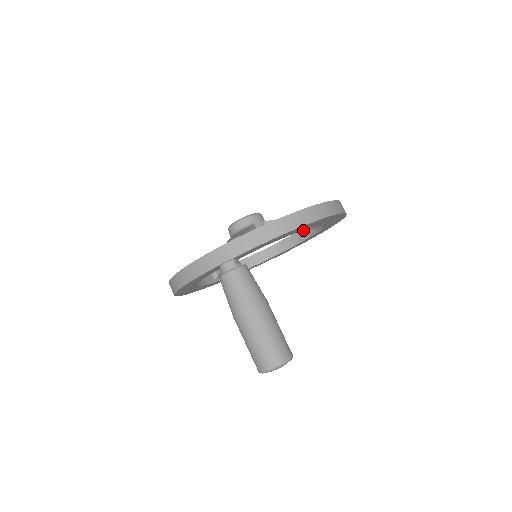
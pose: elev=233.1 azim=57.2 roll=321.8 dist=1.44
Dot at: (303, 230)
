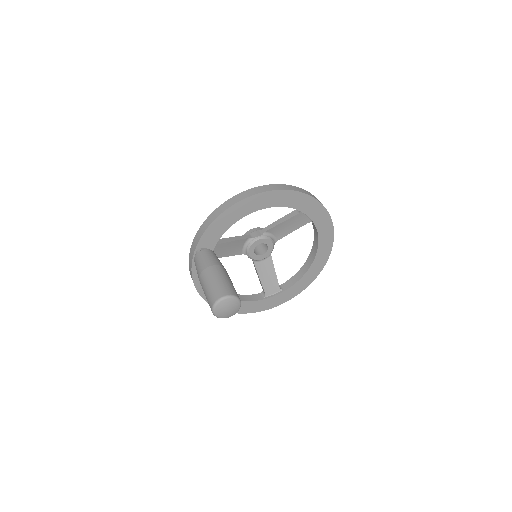
Dot at: (314, 231)
